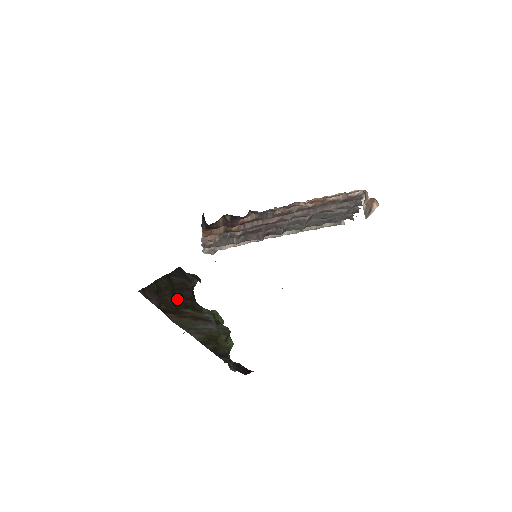
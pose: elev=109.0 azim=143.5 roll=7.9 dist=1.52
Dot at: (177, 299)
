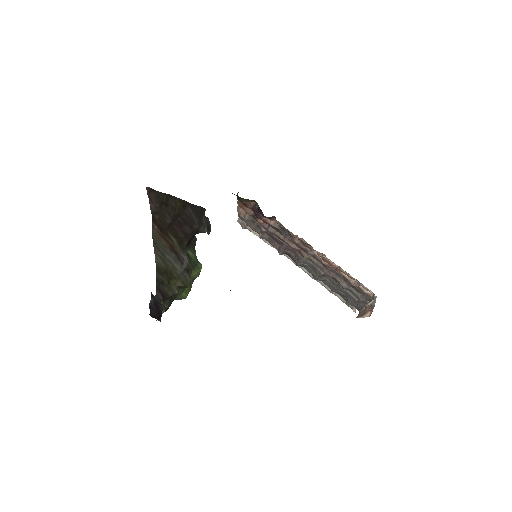
Dot at: (174, 224)
